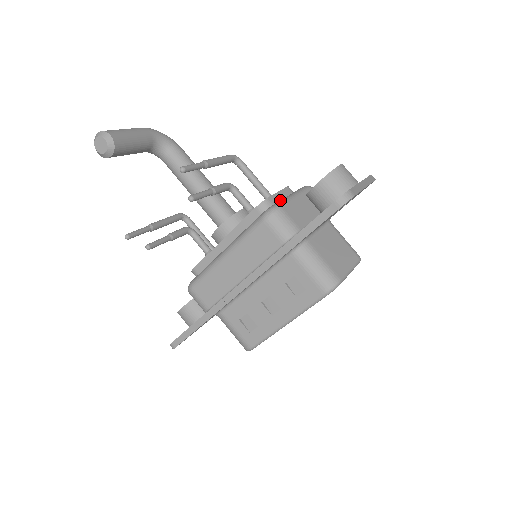
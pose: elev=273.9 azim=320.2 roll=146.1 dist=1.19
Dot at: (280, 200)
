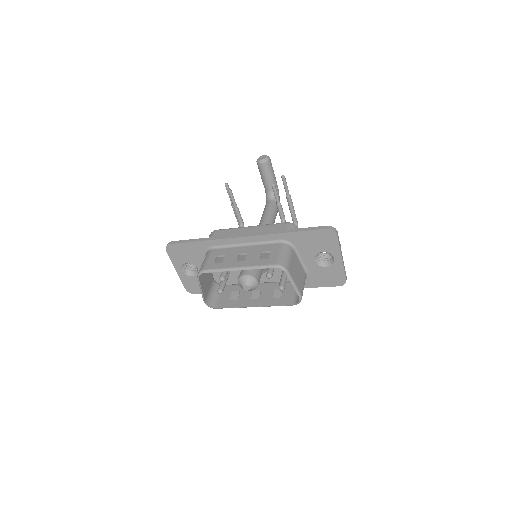
Dot at: occluded
